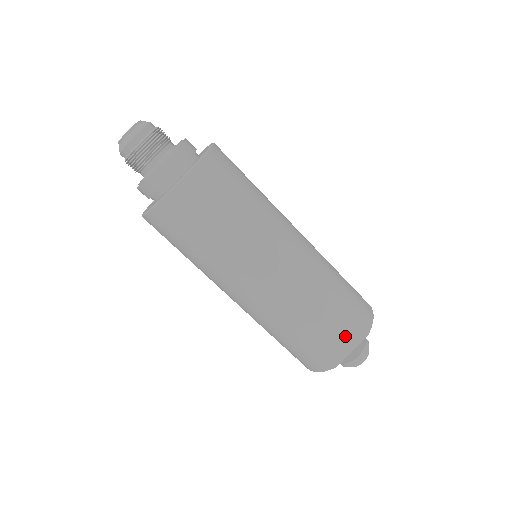
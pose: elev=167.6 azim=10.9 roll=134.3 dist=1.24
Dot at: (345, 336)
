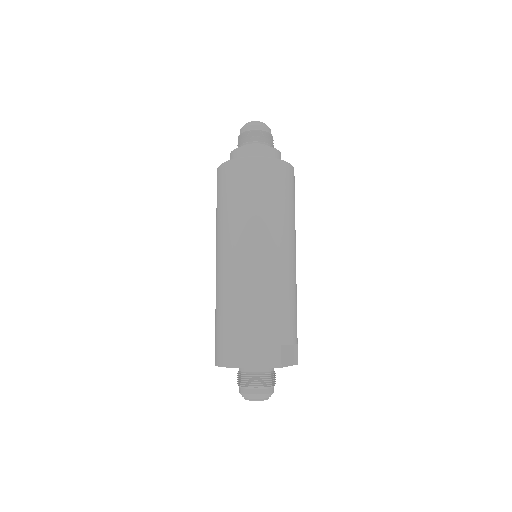
Dot at: (292, 349)
